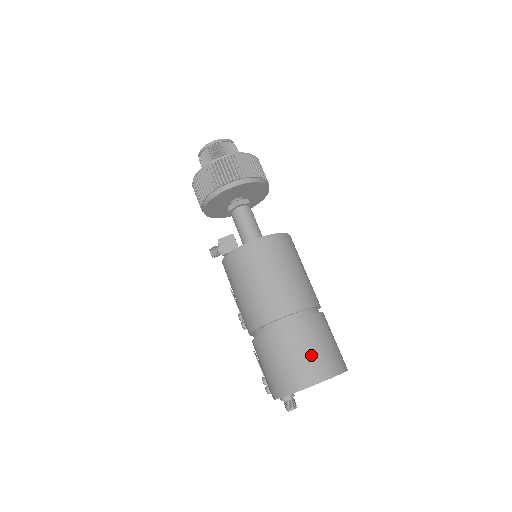
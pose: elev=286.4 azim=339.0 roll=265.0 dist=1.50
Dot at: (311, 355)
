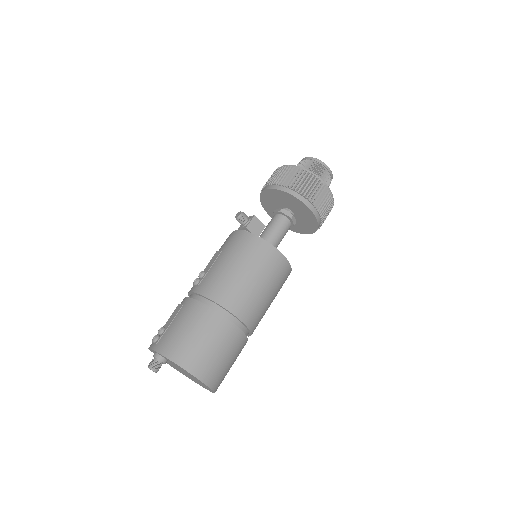
Dot at: (220, 360)
